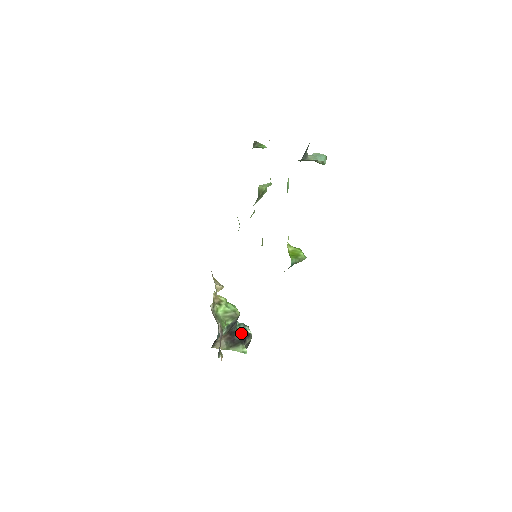
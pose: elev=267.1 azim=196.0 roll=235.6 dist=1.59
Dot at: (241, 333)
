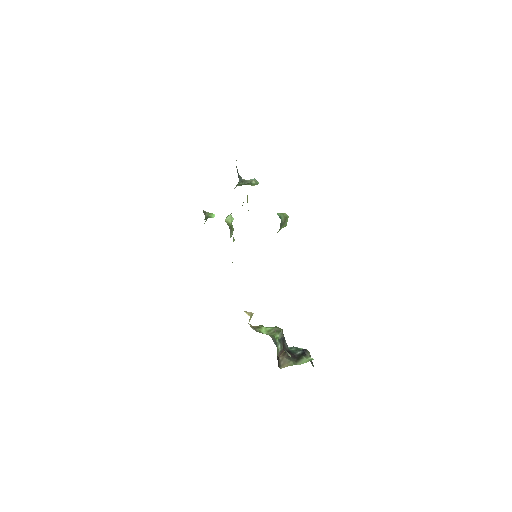
Dot at: (297, 350)
